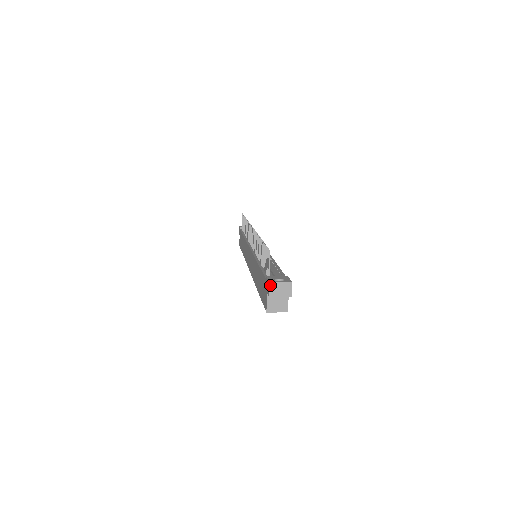
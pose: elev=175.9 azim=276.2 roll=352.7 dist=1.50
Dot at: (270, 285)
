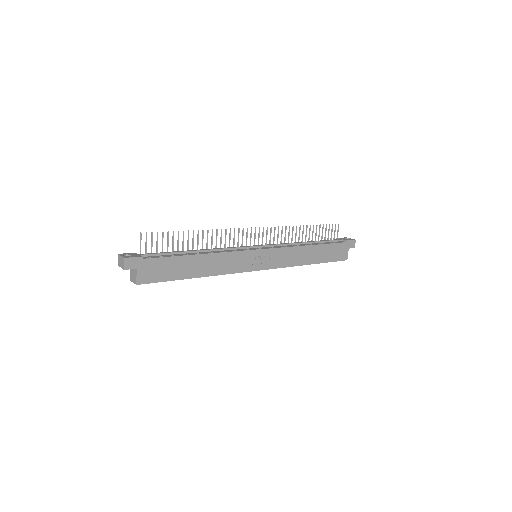
Dot at: (118, 256)
